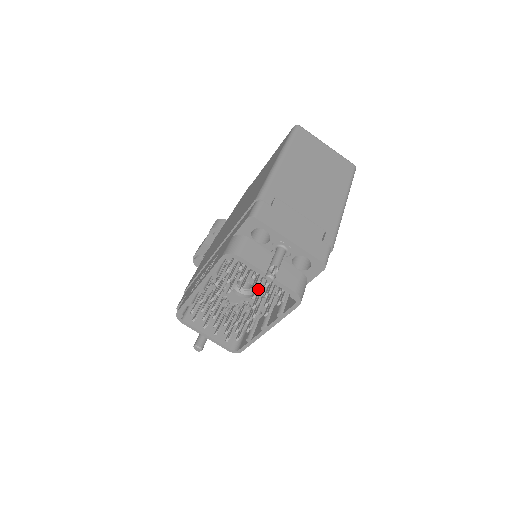
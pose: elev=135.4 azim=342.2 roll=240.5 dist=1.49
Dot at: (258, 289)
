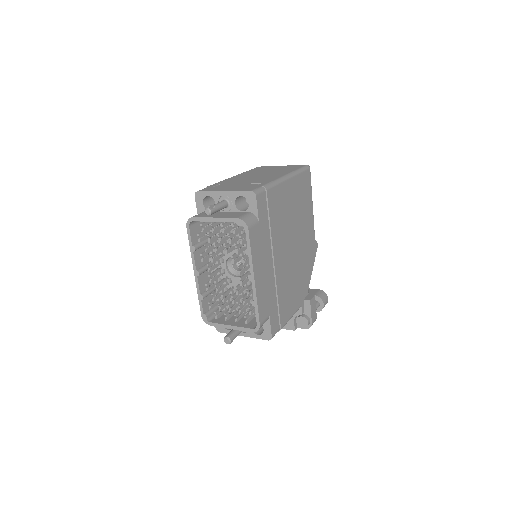
Dot at: (227, 244)
